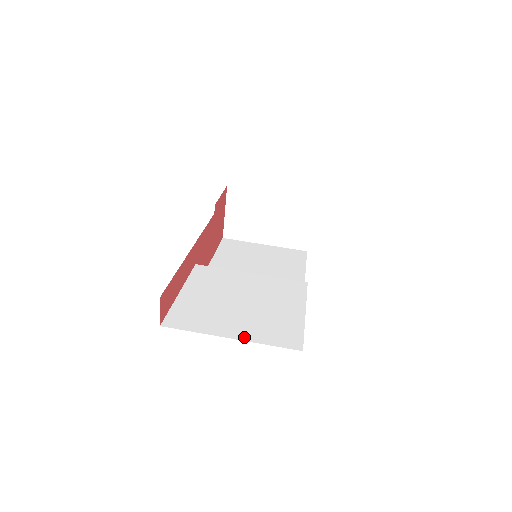
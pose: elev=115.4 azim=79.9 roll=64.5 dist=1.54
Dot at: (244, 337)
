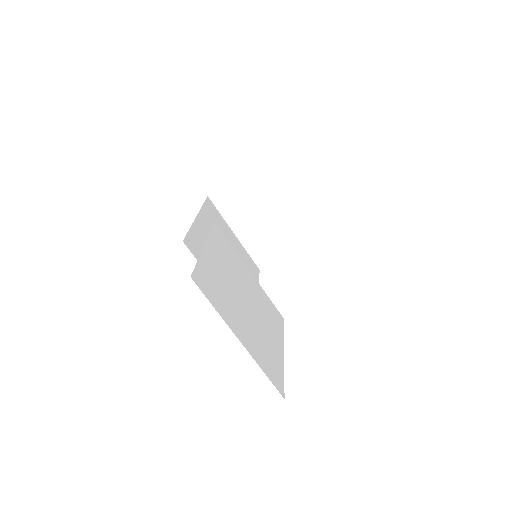
Dot at: (249, 348)
